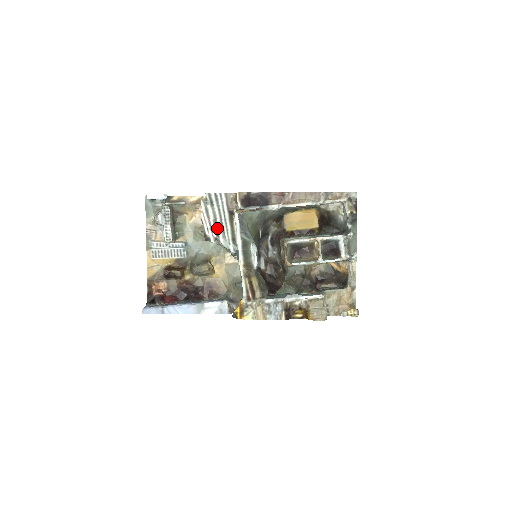
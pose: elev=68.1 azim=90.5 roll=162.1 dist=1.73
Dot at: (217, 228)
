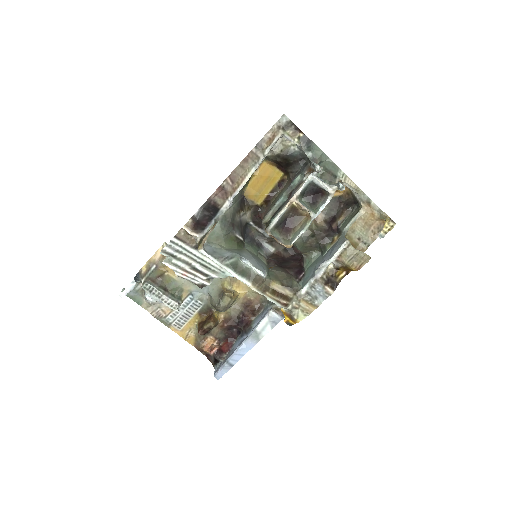
Dot at: (200, 271)
